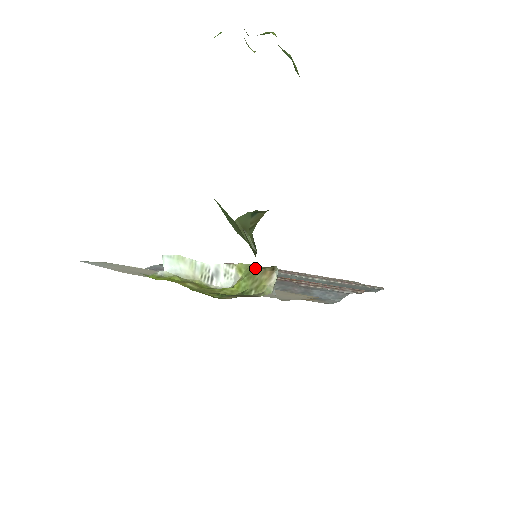
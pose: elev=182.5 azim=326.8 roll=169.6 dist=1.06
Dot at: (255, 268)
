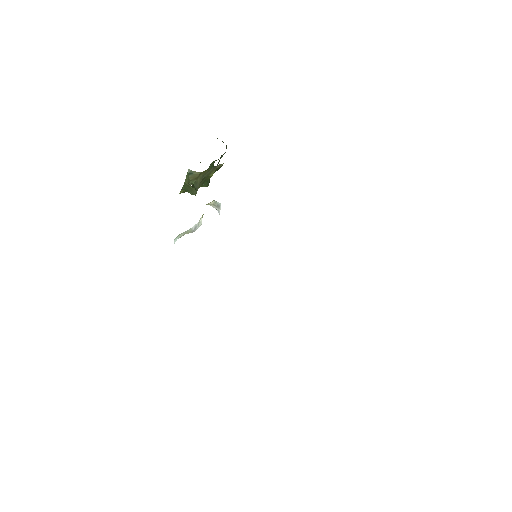
Dot at: occluded
